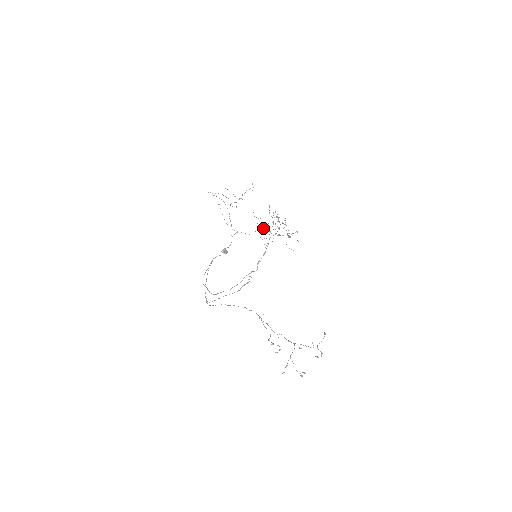
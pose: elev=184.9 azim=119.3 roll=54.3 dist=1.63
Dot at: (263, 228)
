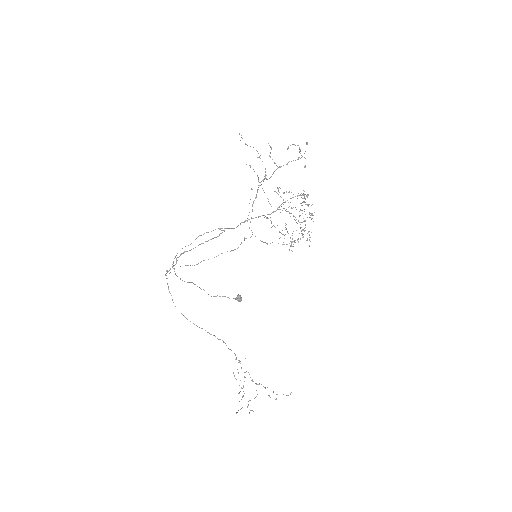
Dot at: occluded
